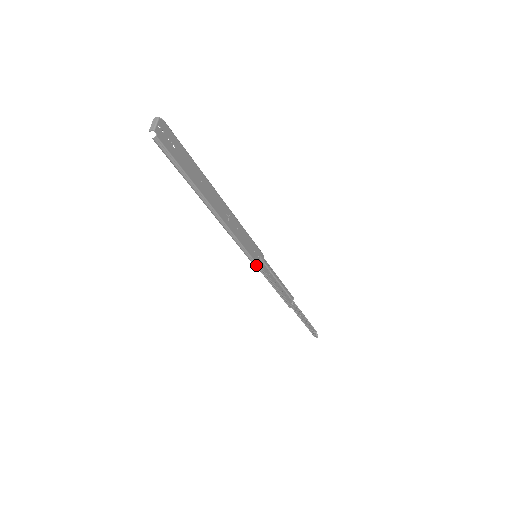
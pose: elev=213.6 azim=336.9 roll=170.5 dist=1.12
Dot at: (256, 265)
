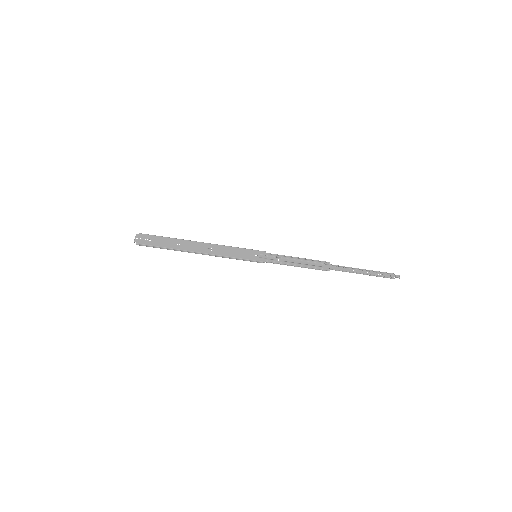
Dot at: (257, 262)
